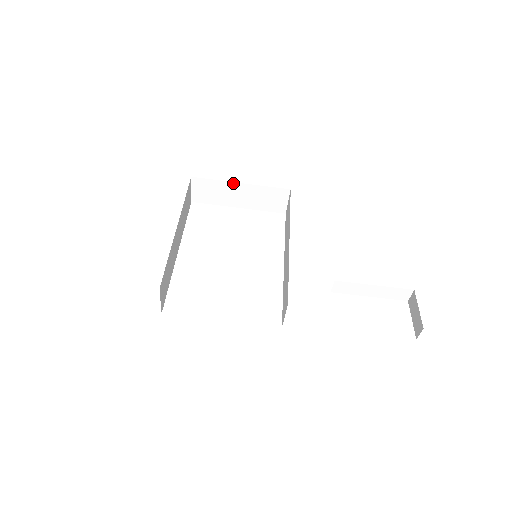
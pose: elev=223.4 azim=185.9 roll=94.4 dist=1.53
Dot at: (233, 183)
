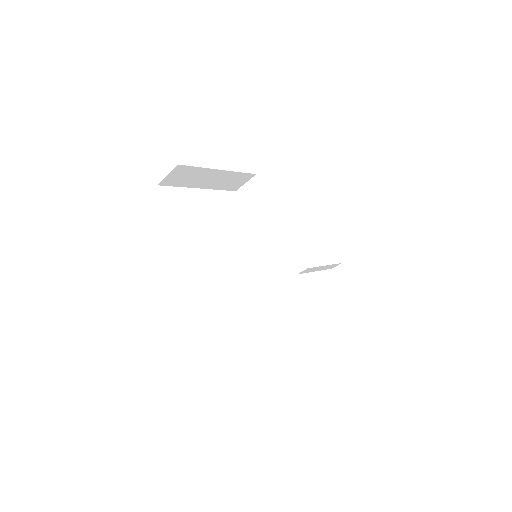
Dot at: (213, 170)
